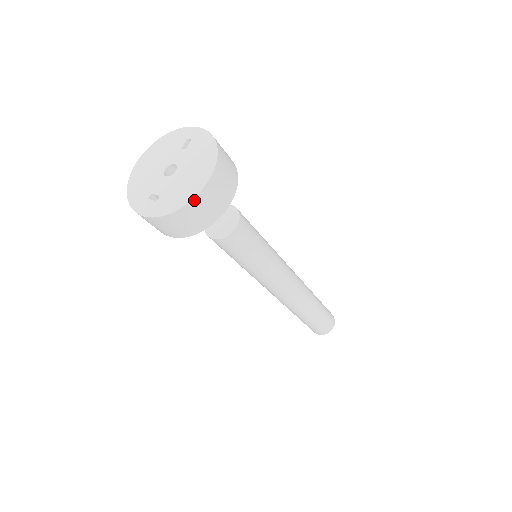
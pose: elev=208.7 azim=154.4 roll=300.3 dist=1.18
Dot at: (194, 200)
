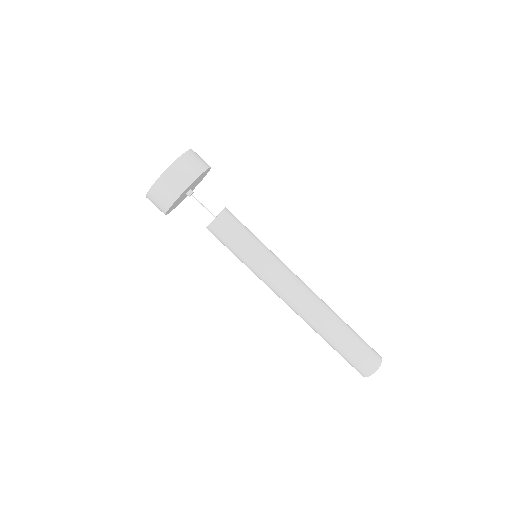
Dot at: (178, 160)
